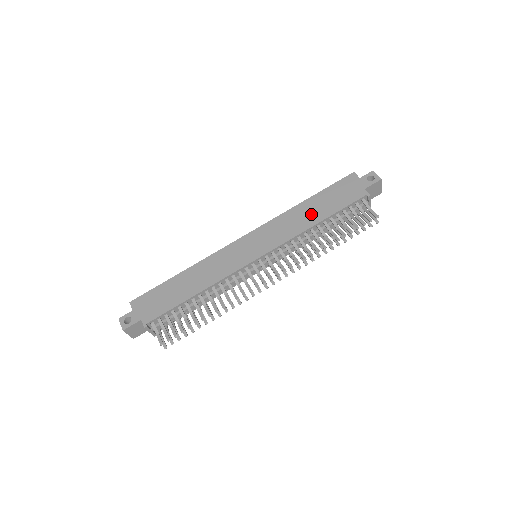
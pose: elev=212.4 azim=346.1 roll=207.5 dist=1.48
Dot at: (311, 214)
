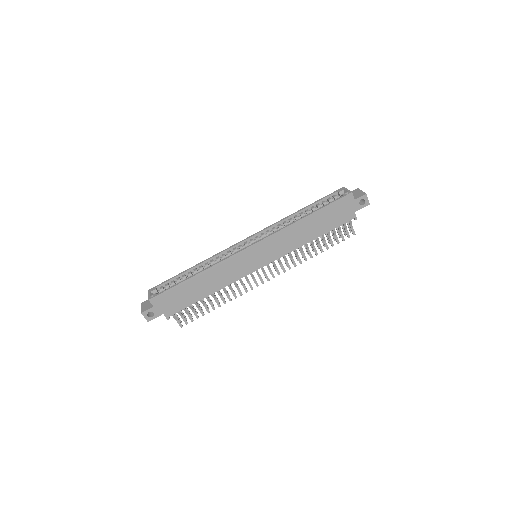
Dot at: (309, 231)
